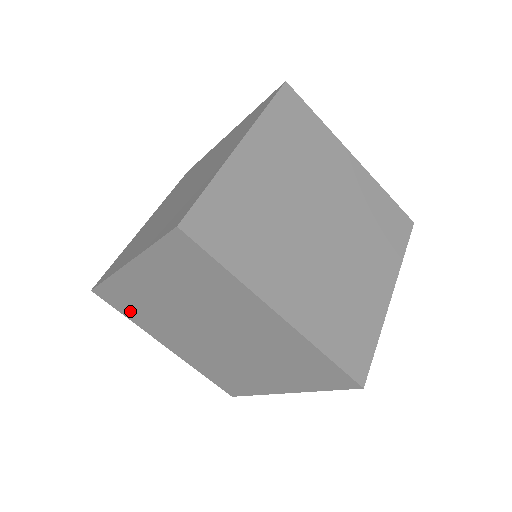
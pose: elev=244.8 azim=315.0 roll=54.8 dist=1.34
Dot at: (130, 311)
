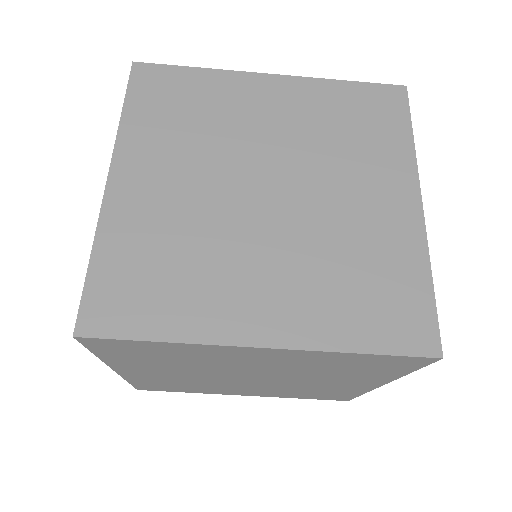
Dot at: (180, 389)
